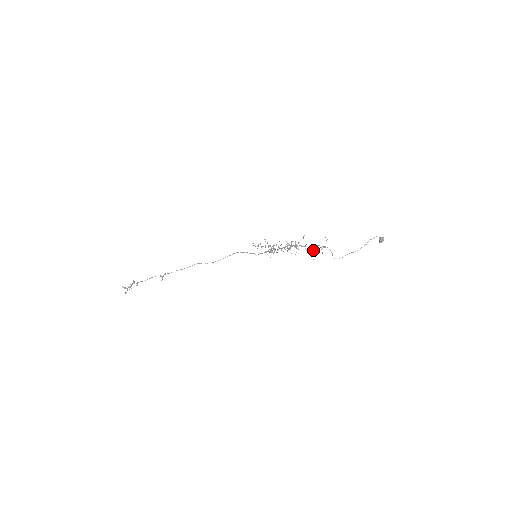
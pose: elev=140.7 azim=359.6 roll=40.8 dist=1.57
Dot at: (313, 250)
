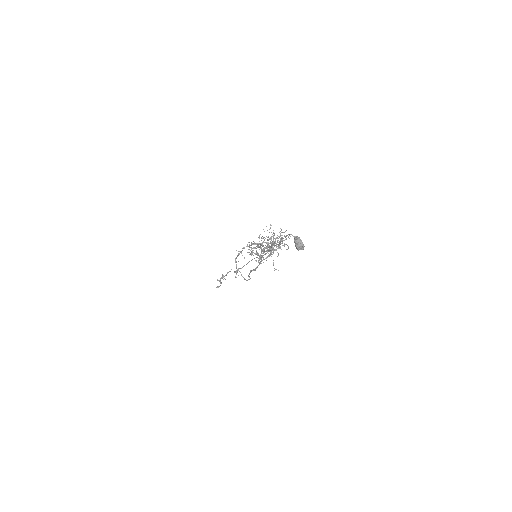
Dot at: occluded
